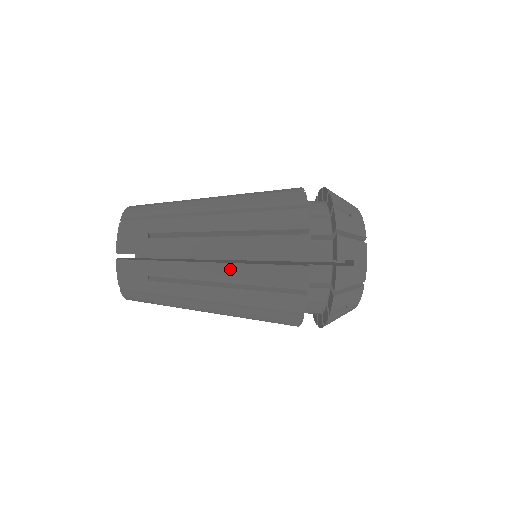
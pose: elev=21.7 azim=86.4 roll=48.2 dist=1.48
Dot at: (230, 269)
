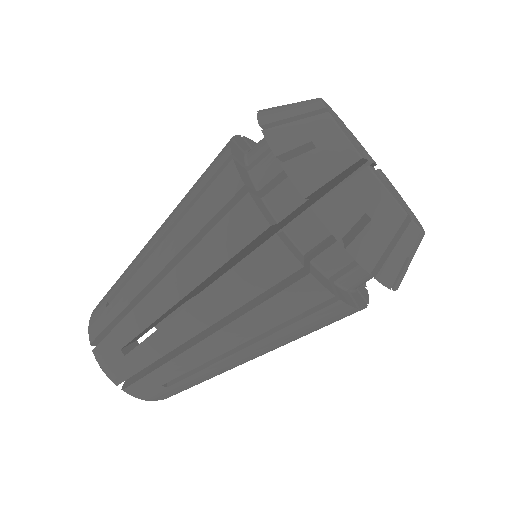
Dot at: (166, 223)
